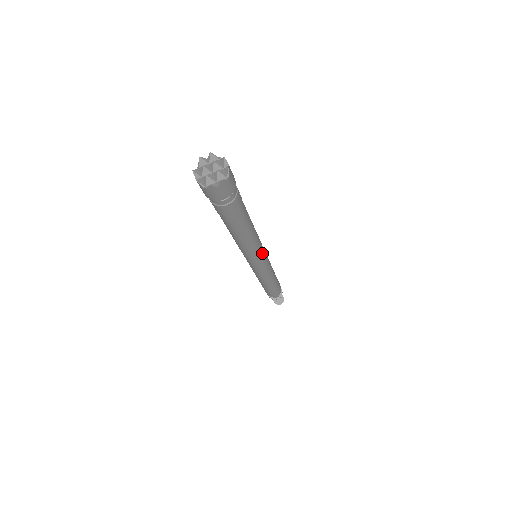
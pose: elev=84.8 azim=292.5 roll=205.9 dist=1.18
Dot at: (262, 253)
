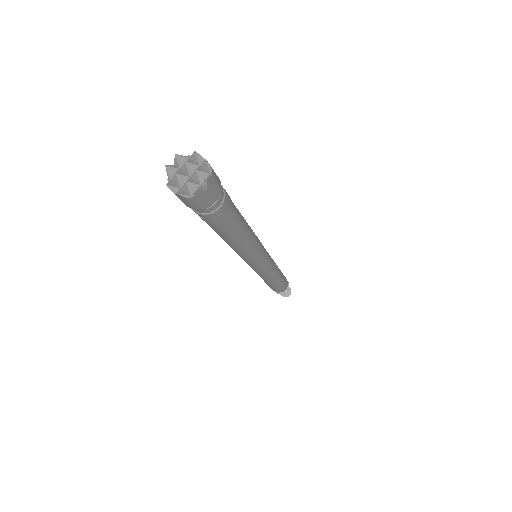
Dot at: (263, 249)
